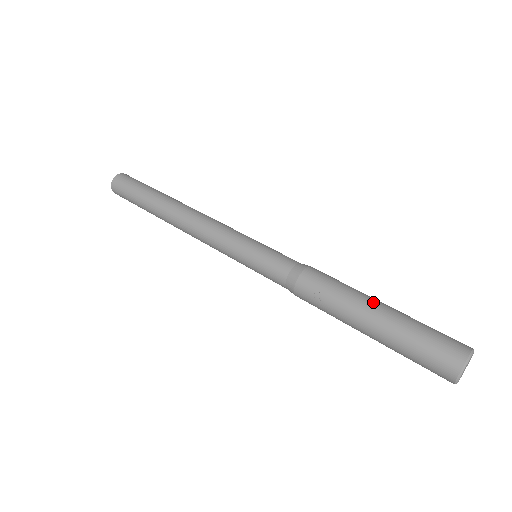
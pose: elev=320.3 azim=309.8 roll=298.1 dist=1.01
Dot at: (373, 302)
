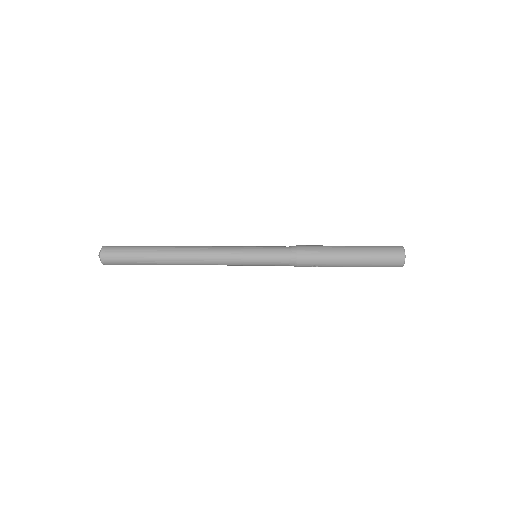
Dot at: (346, 254)
